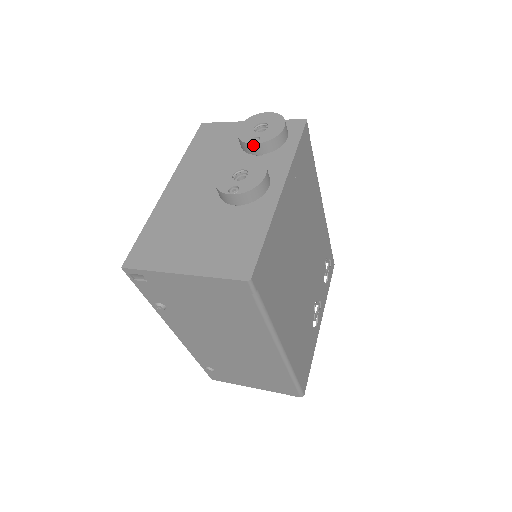
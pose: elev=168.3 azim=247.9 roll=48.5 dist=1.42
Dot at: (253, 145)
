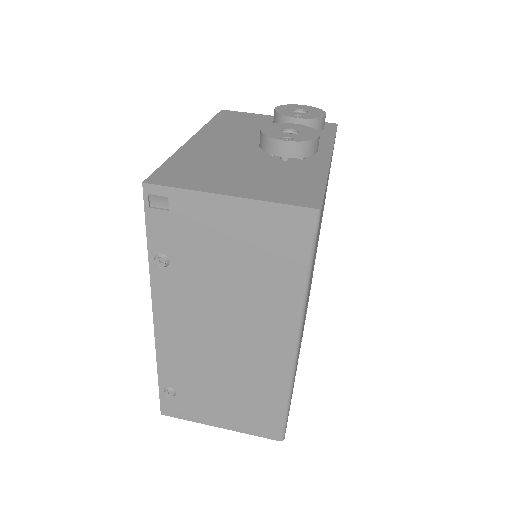
Dot at: (295, 119)
